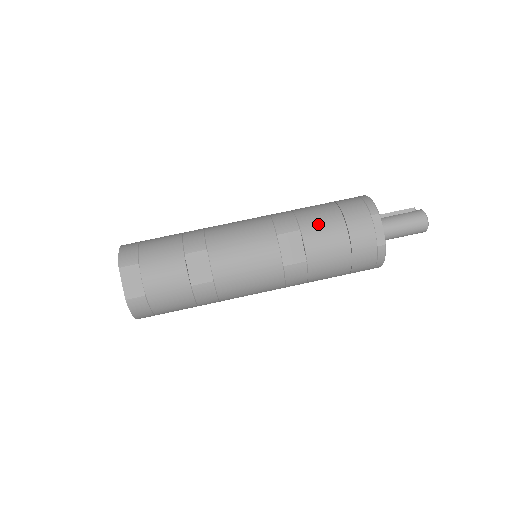
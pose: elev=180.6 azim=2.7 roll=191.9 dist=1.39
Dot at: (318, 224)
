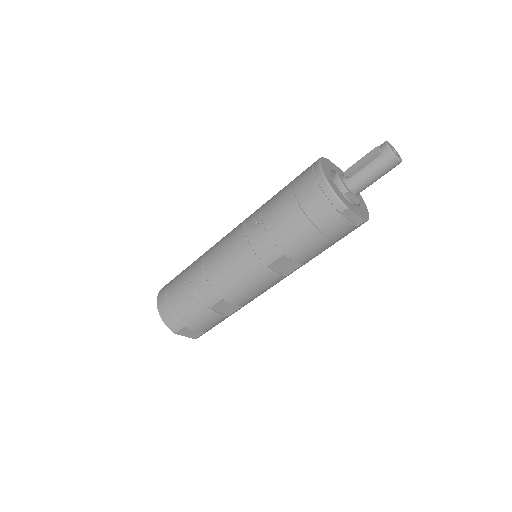
Dot at: (296, 243)
